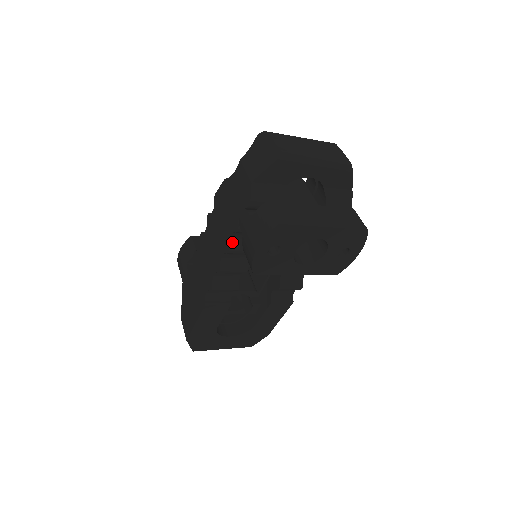
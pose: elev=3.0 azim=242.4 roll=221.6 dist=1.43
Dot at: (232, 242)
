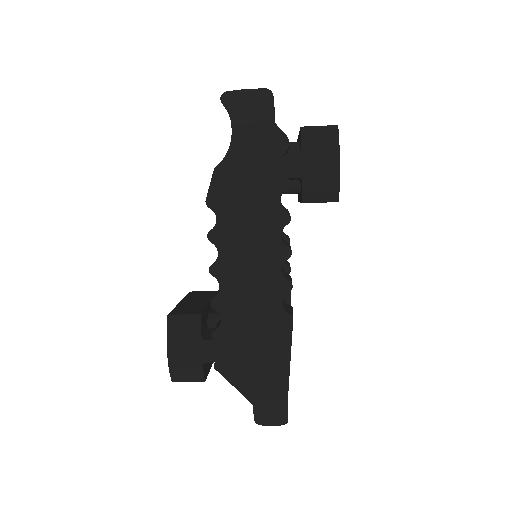
Dot at: (283, 209)
